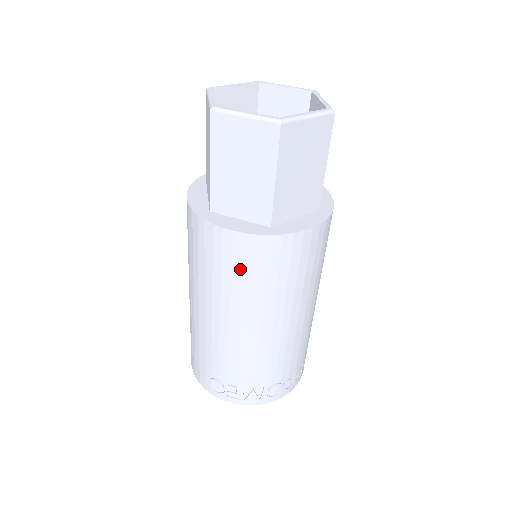
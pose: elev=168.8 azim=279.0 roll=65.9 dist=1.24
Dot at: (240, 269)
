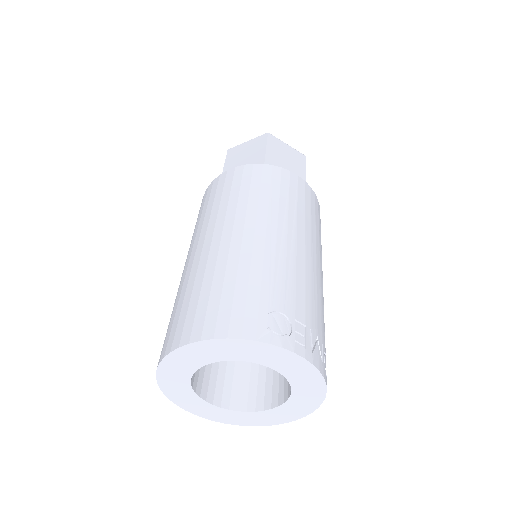
Dot at: (302, 200)
